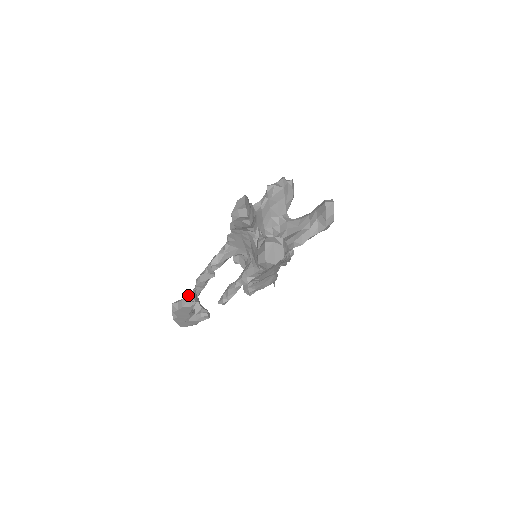
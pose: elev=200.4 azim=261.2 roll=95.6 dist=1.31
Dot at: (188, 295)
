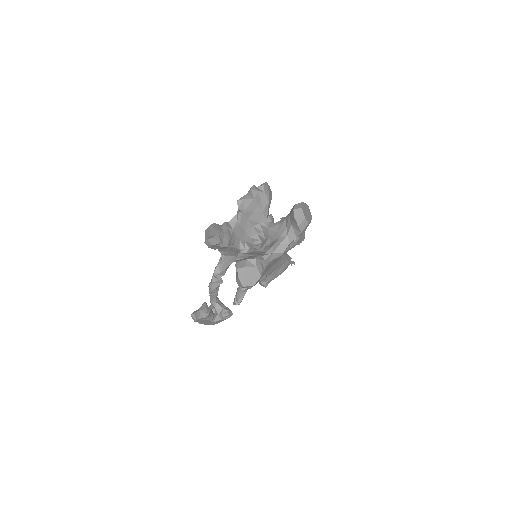
Dot at: (199, 308)
